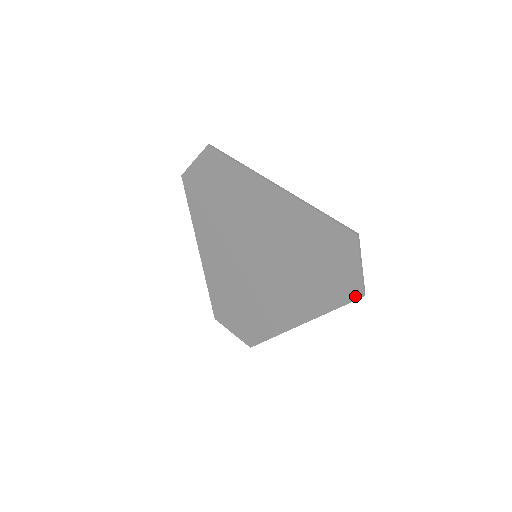
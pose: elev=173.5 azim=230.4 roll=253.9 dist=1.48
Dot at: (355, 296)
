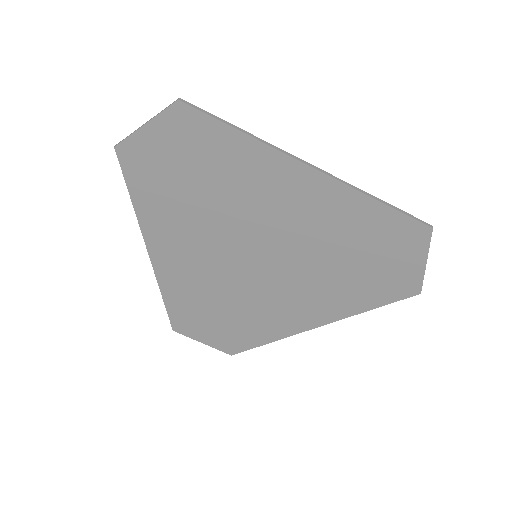
Dot at: (408, 294)
